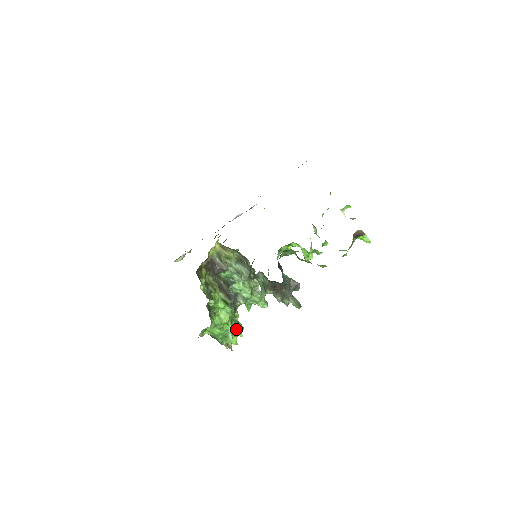
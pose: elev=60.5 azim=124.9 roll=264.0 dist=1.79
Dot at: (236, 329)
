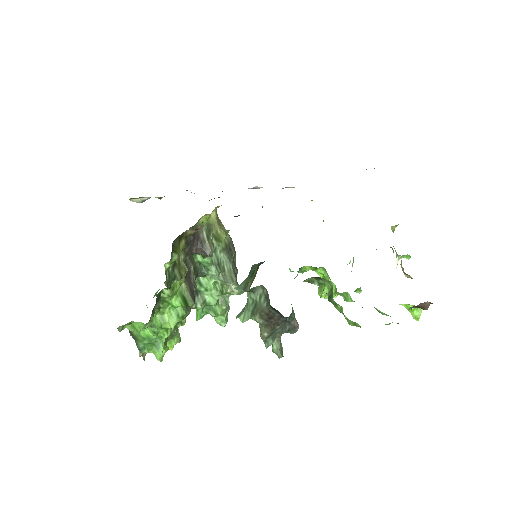
Dot at: (170, 338)
